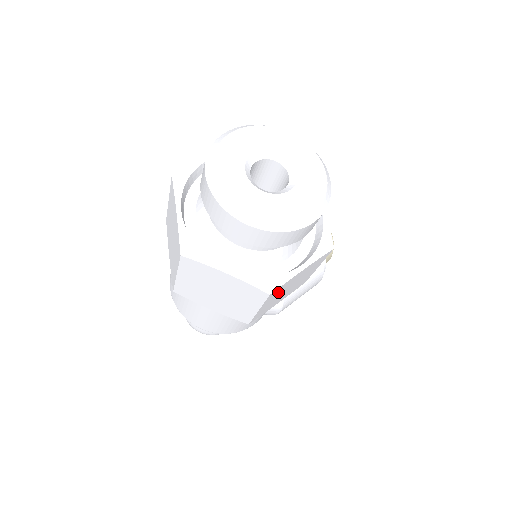
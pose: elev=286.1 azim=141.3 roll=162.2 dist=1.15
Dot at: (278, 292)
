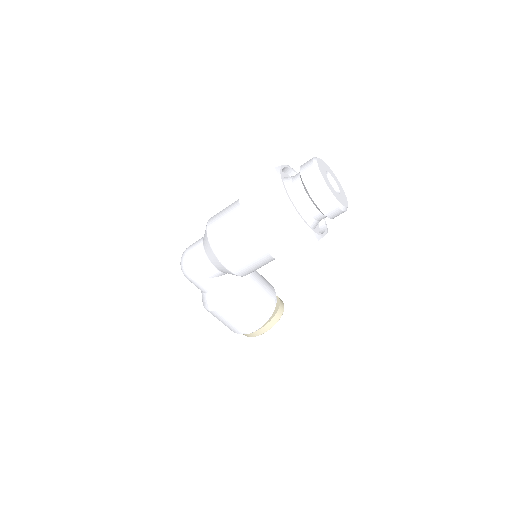
Dot at: (286, 221)
